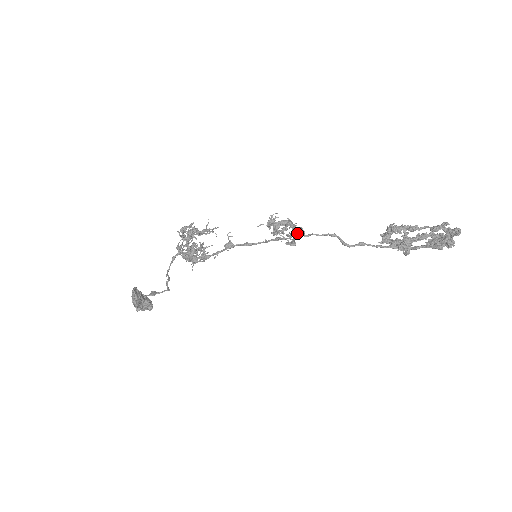
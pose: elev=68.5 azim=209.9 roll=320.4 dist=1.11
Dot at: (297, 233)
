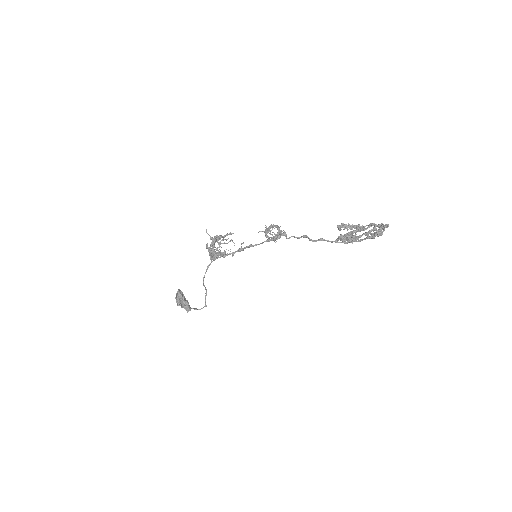
Dot at: (281, 235)
